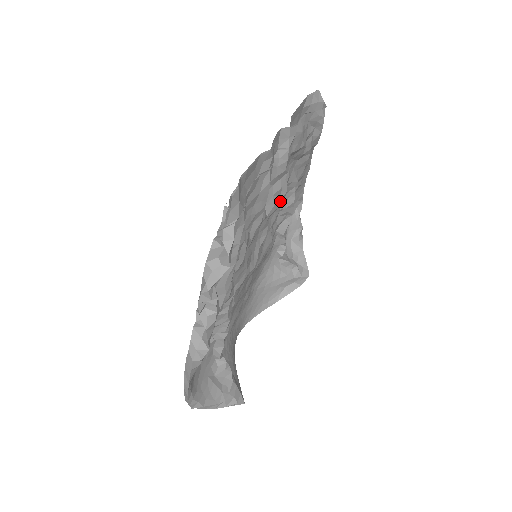
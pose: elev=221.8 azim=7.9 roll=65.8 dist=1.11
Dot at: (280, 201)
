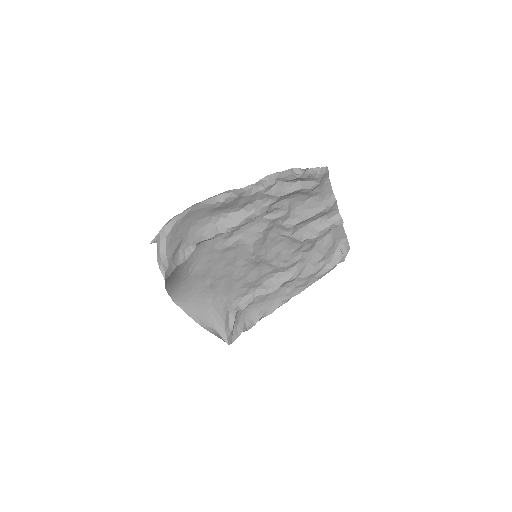
Dot at: (289, 259)
